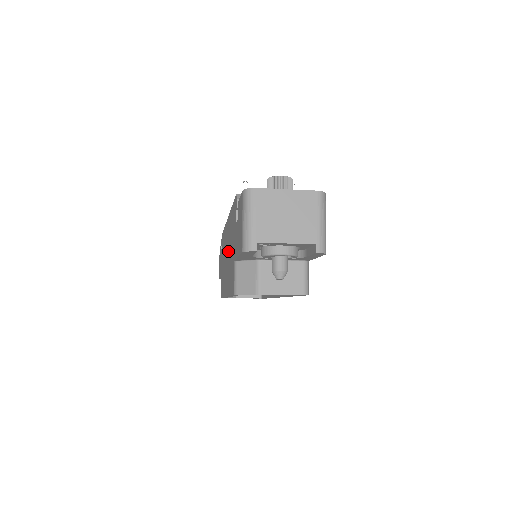
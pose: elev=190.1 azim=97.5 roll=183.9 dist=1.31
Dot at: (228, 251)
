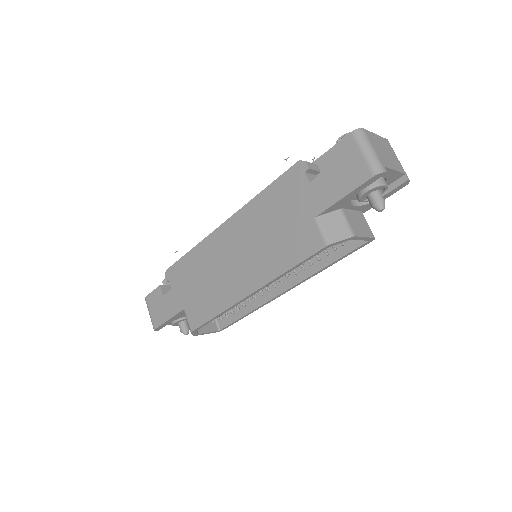
Dot at: (252, 242)
